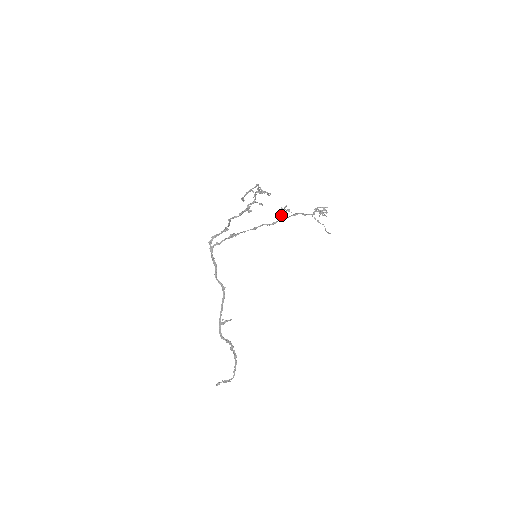
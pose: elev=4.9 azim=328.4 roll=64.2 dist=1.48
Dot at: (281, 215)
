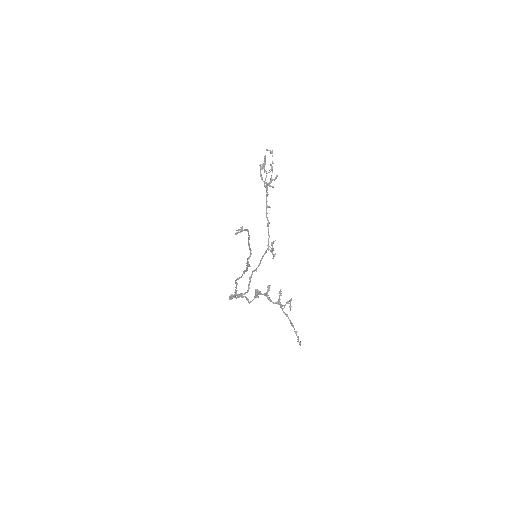
Dot at: (271, 252)
